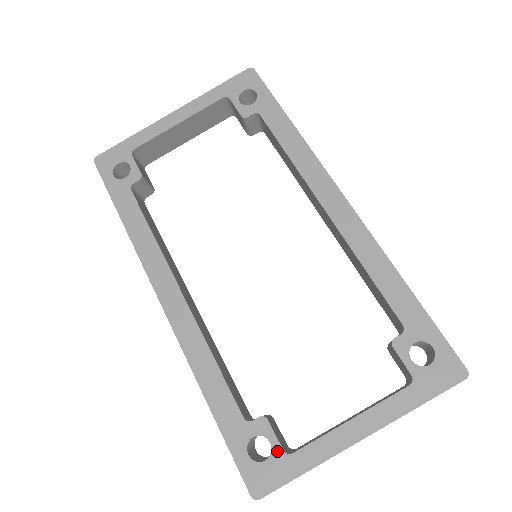
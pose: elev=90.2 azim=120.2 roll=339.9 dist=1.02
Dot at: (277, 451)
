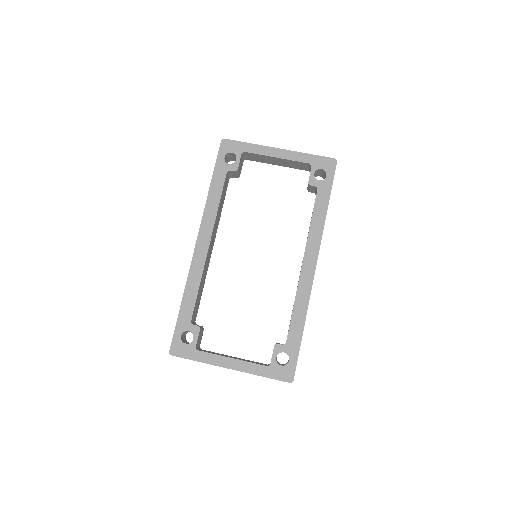
Dot at: (193, 344)
